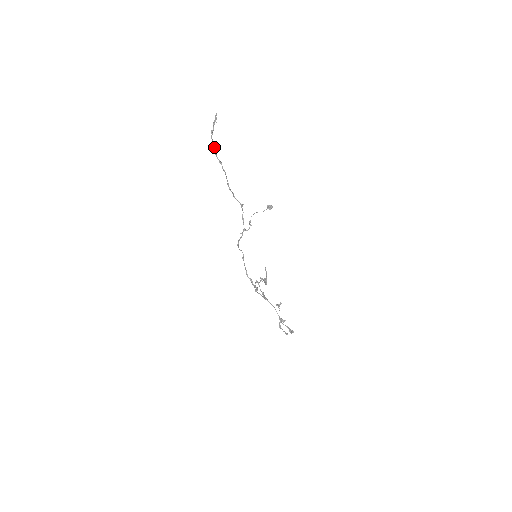
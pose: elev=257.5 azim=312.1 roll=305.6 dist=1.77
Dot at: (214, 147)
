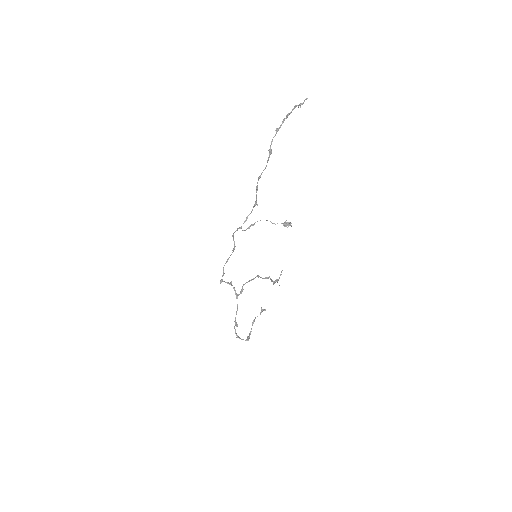
Dot at: occluded
